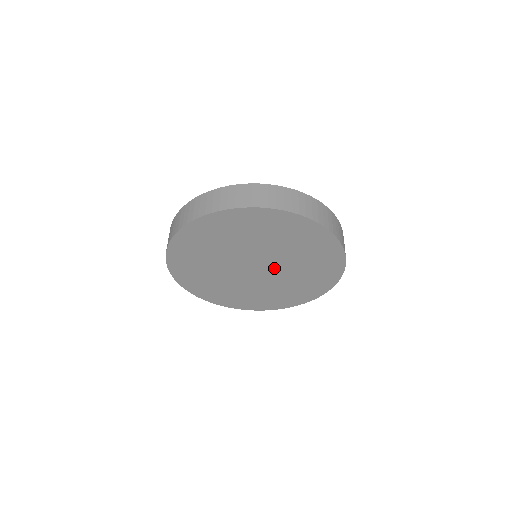
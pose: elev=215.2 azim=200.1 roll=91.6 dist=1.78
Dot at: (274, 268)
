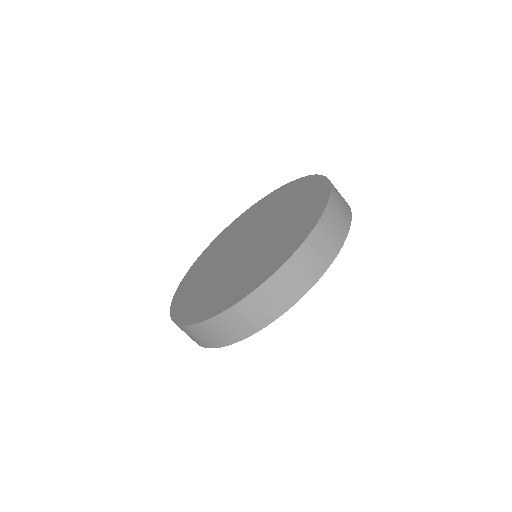
Dot at: occluded
